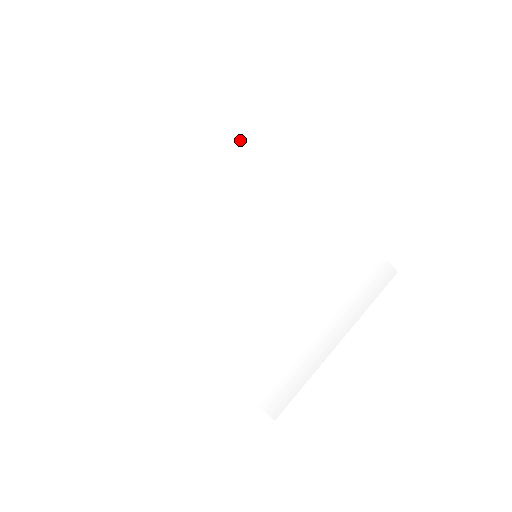
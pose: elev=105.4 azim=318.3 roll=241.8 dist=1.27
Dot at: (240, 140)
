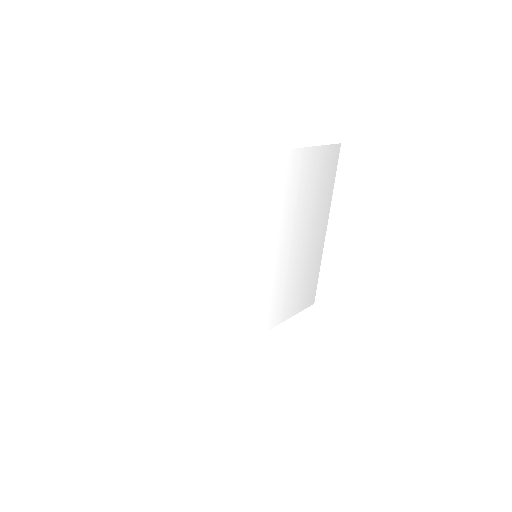
Dot at: (192, 207)
